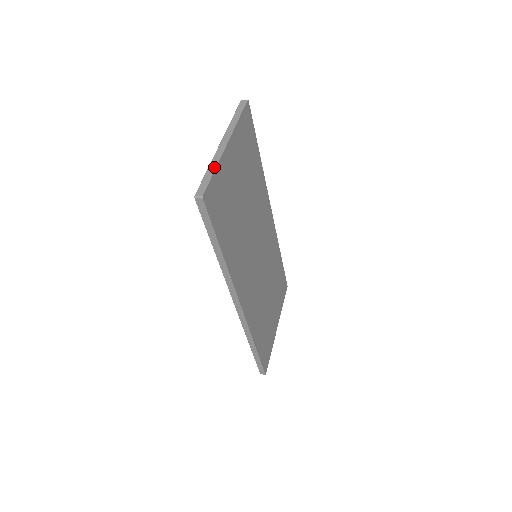
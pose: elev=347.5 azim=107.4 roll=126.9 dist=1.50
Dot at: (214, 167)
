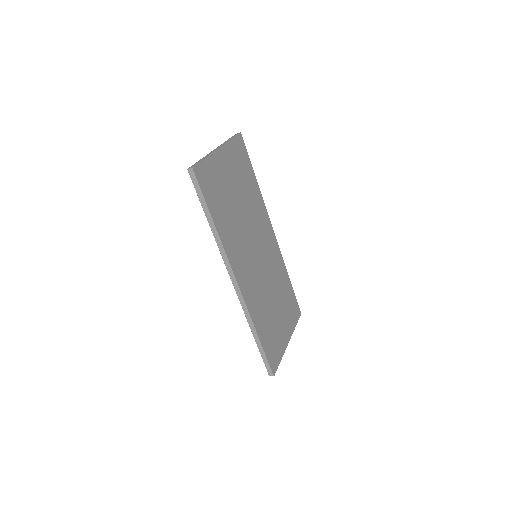
Dot at: (205, 157)
